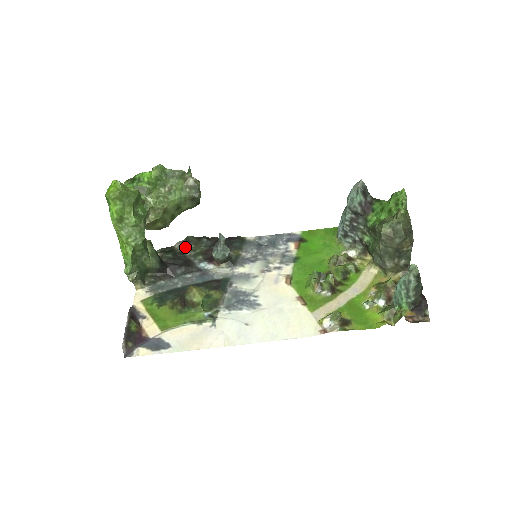
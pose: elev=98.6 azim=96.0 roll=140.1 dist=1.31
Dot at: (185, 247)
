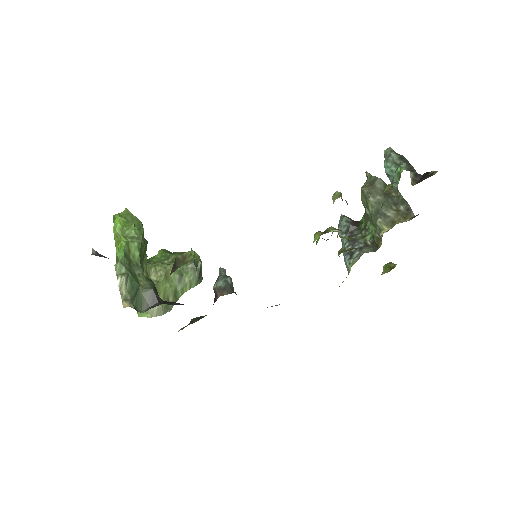
Dot at: occluded
